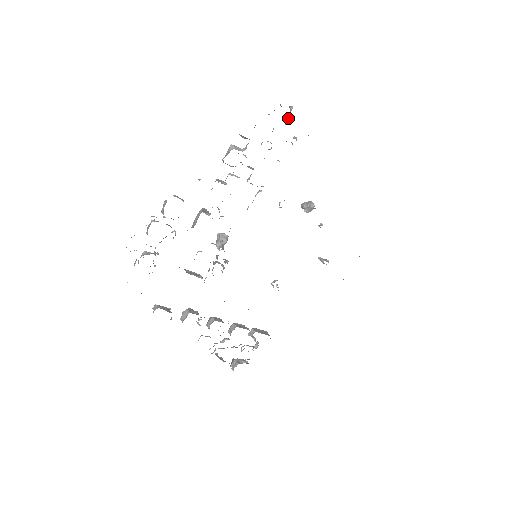
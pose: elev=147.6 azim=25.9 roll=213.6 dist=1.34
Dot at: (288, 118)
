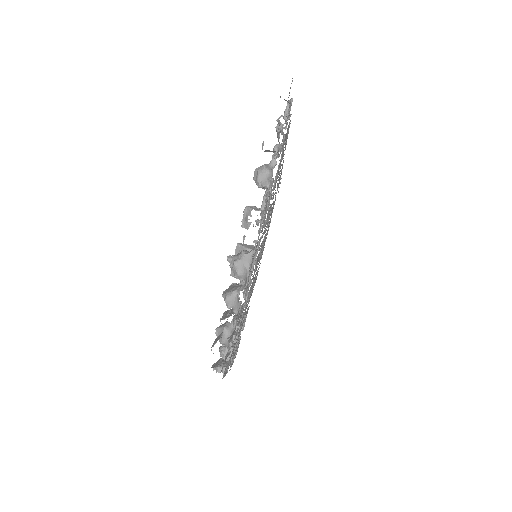
Dot at: occluded
